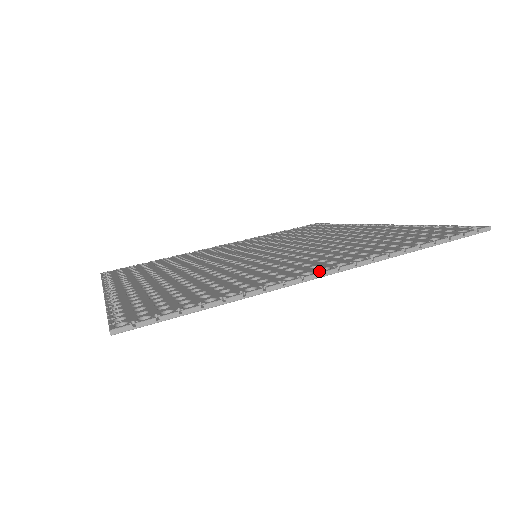
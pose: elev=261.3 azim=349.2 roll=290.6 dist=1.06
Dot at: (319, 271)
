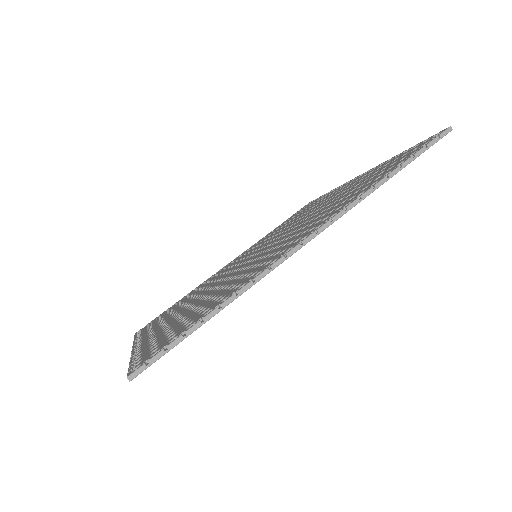
Dot at: (299, 242)
